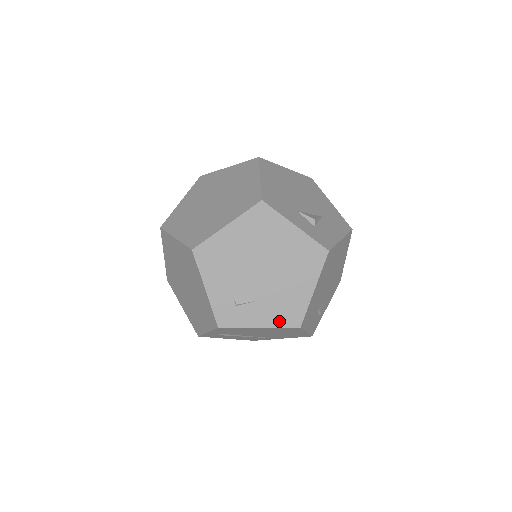
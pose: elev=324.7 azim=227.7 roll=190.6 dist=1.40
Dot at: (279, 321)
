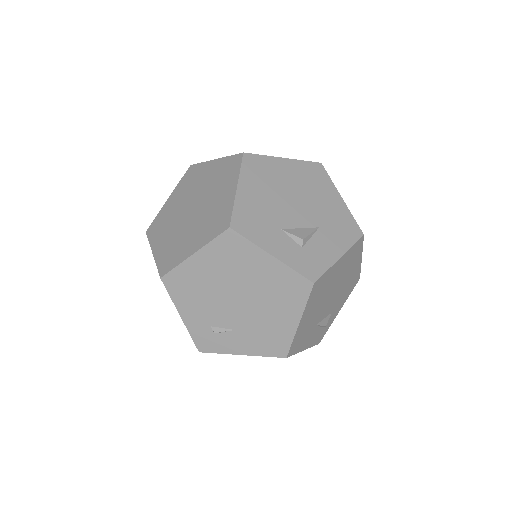
Dot at: (262, 350)
